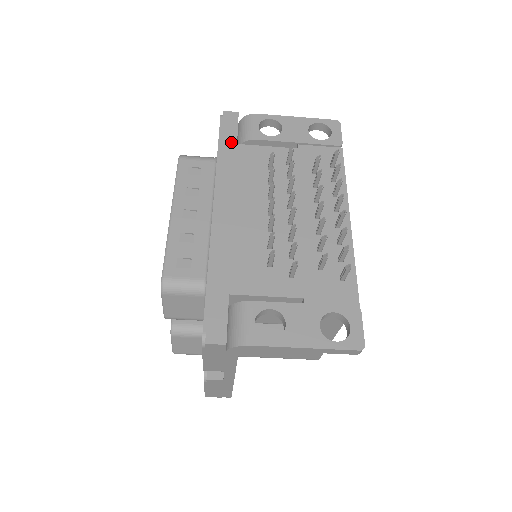
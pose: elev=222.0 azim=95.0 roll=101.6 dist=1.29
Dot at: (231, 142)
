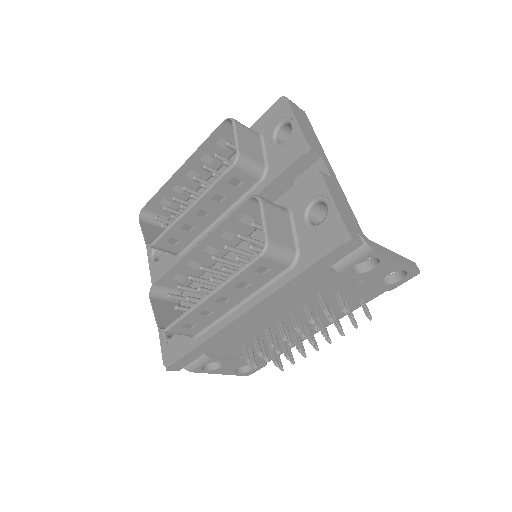
Dot at: (318, 271)
